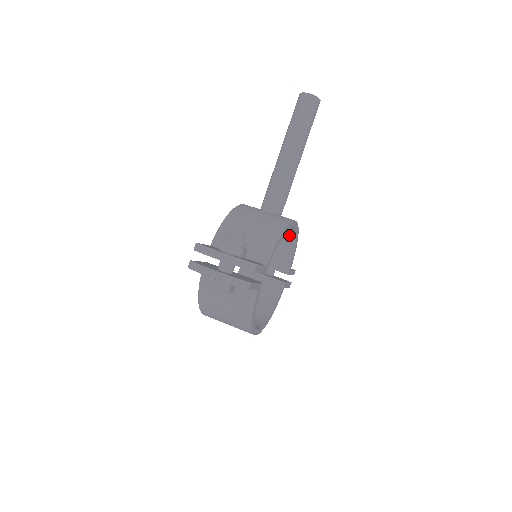
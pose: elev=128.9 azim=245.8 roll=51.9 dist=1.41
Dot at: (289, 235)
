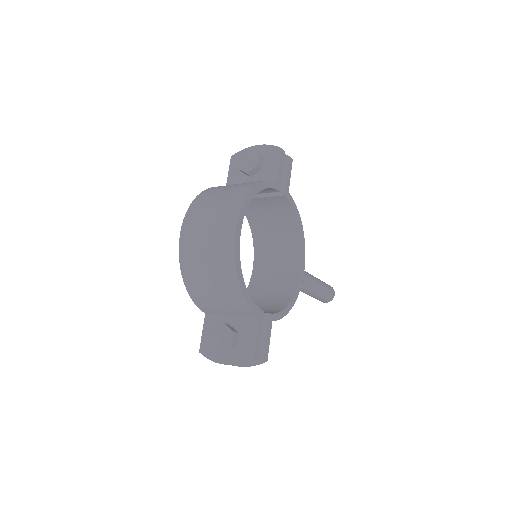
Dot at: (287, 294)
